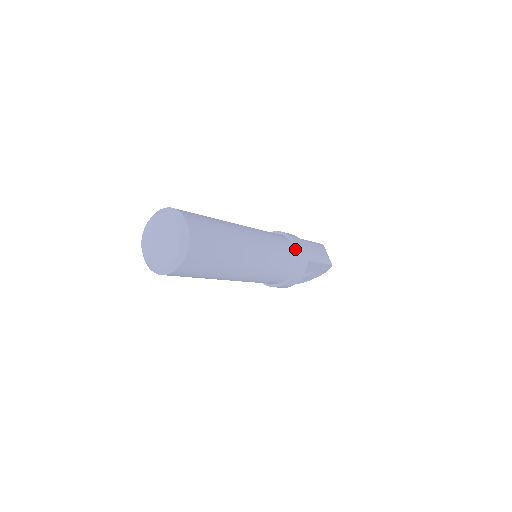
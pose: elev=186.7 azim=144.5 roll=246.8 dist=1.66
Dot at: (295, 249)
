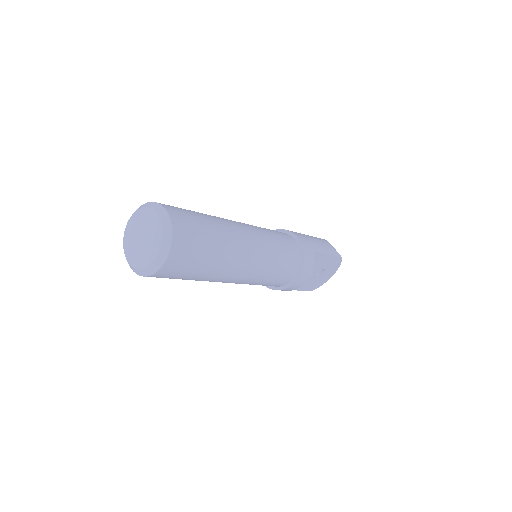
Dot at: (296, 241)
